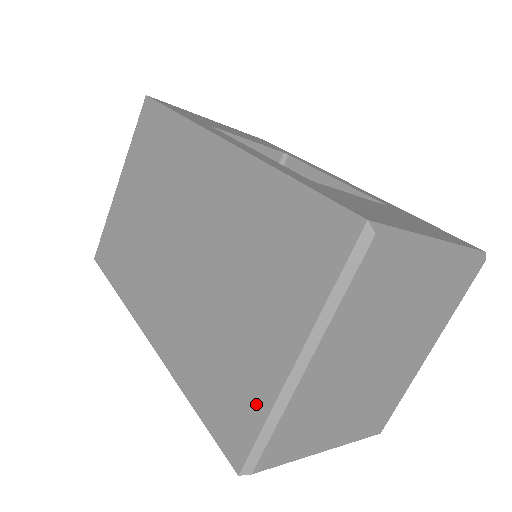
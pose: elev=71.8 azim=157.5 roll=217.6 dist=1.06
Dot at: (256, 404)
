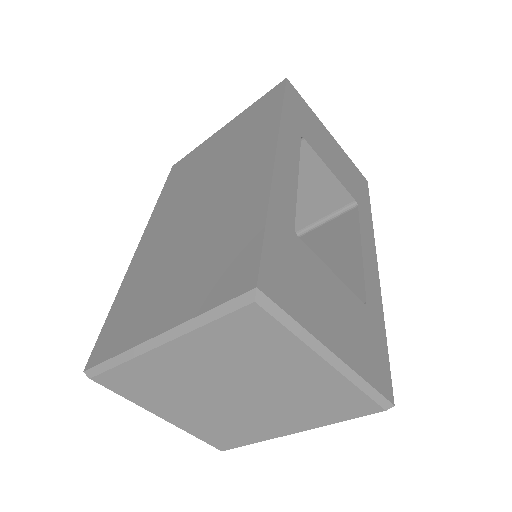
Dot at: (124, 340)
